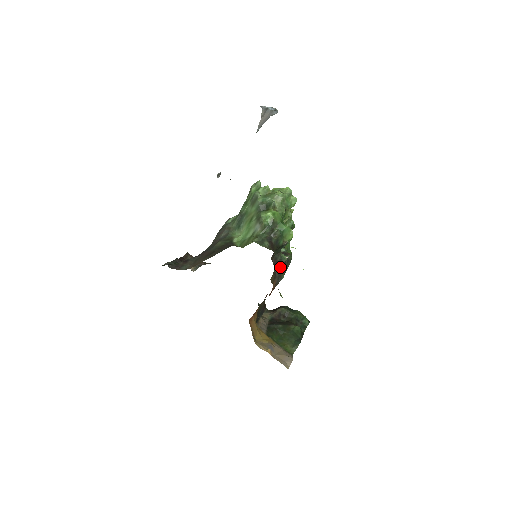
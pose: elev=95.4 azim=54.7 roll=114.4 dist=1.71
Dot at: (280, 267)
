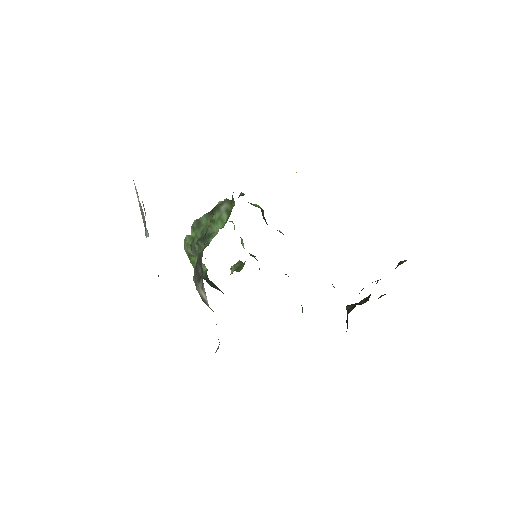
Dot at: occluded
